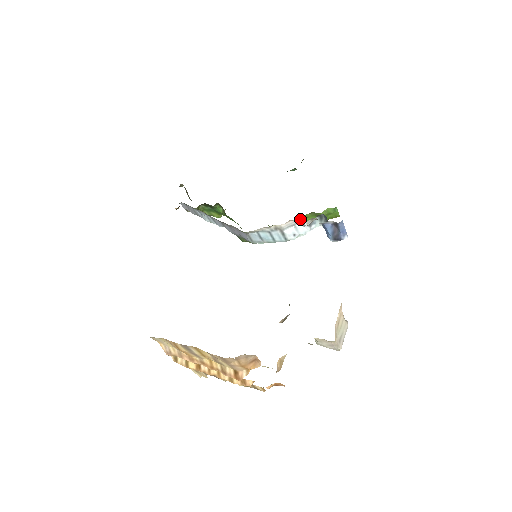
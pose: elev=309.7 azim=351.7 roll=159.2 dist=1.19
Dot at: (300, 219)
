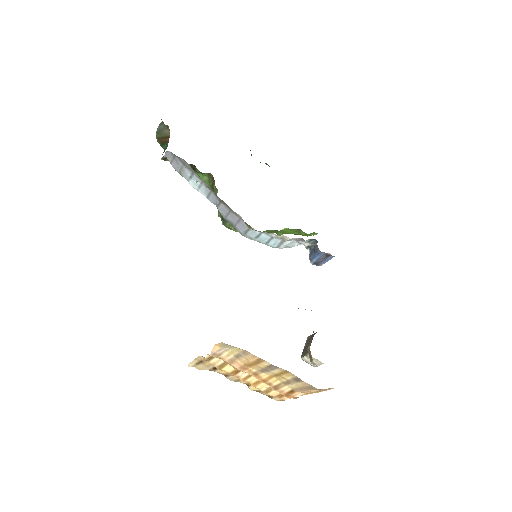
Dot at: (285, 229)
